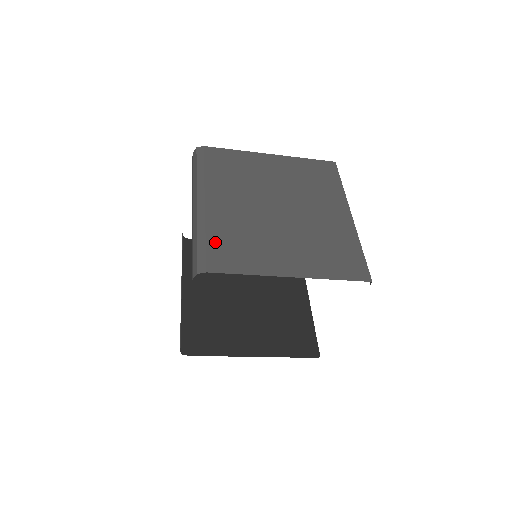
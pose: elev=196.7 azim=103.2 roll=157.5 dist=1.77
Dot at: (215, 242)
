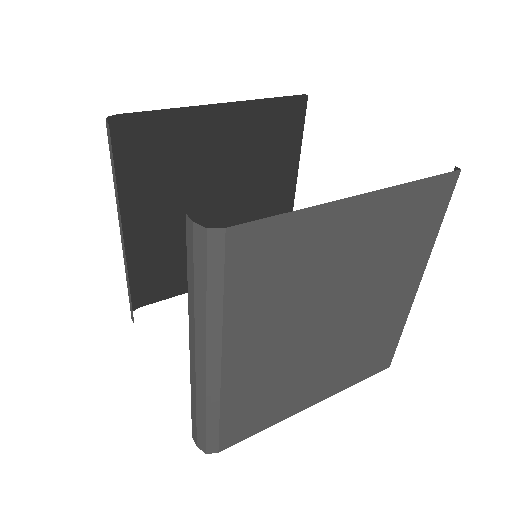
Dot at: (232, 416)
